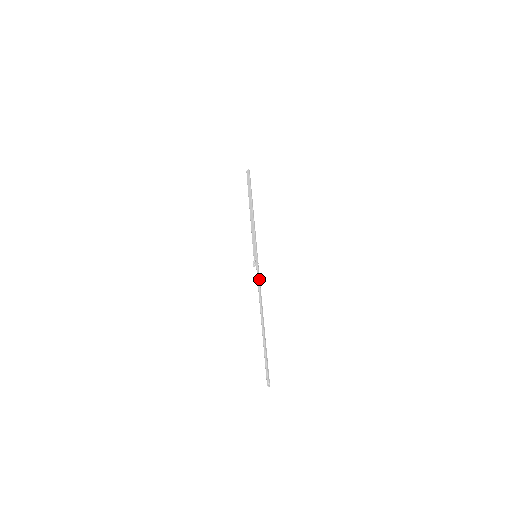
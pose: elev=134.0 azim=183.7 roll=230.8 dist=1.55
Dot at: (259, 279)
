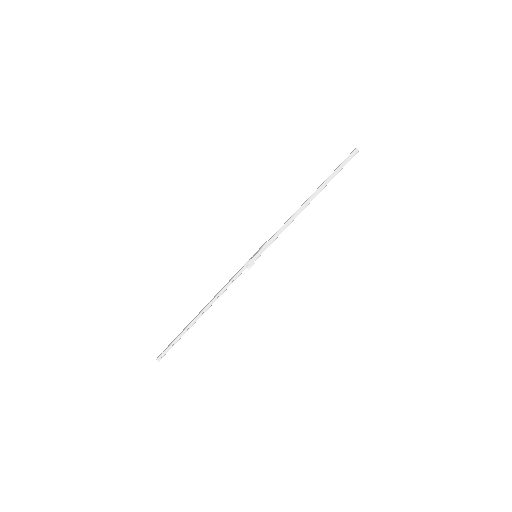
Dot at: occluded
